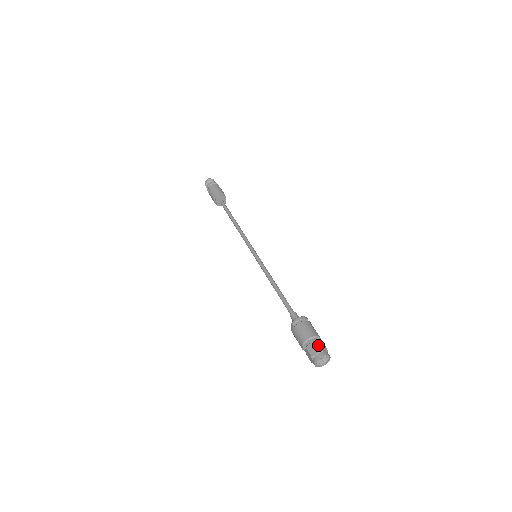
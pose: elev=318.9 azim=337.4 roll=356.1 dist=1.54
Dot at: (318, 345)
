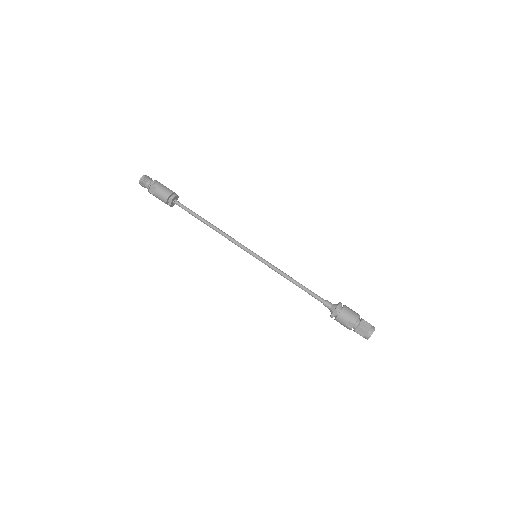
Dot at: occluded
